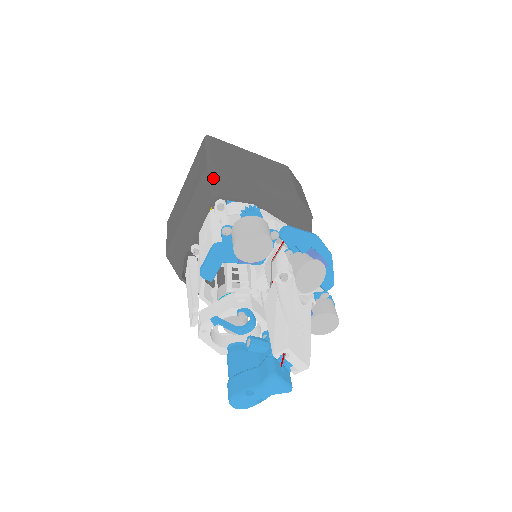
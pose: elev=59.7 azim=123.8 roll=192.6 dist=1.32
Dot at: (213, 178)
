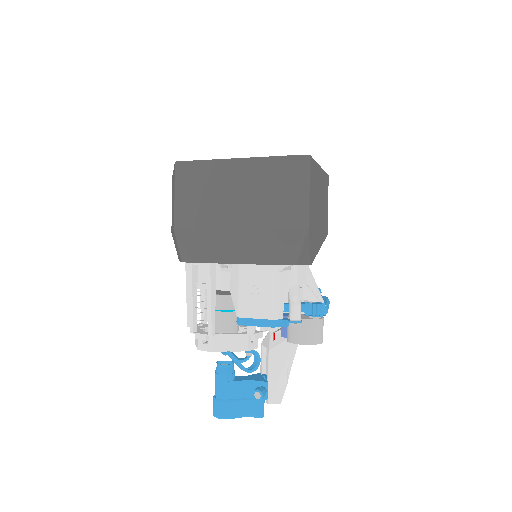
Dot at: (302, 245)
